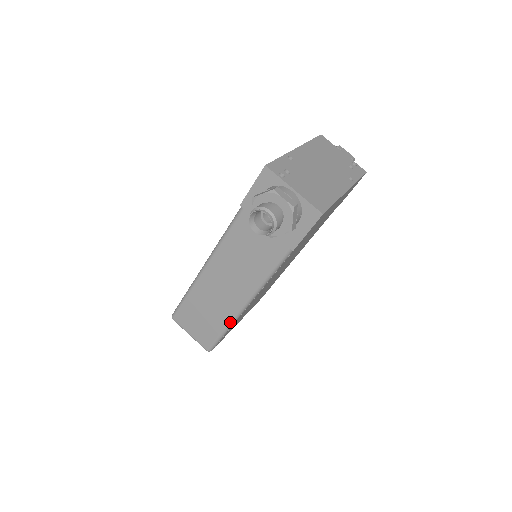
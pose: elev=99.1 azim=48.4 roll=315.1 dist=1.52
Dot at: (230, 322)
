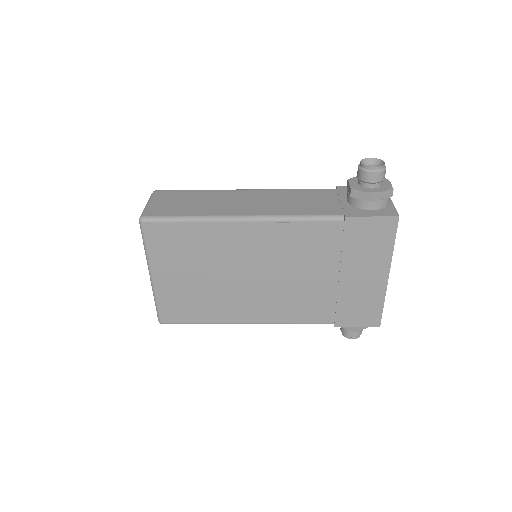
Dot at: (208, 216)
